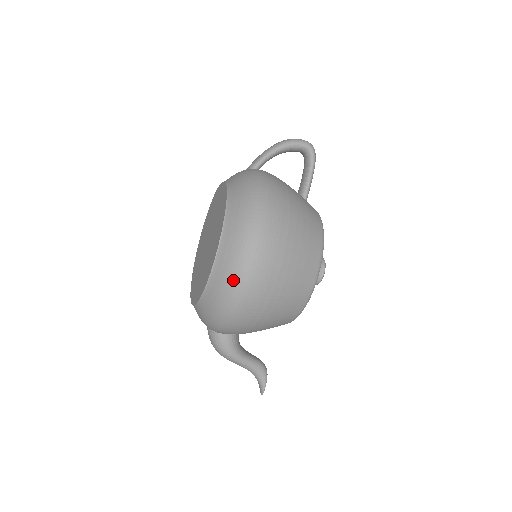
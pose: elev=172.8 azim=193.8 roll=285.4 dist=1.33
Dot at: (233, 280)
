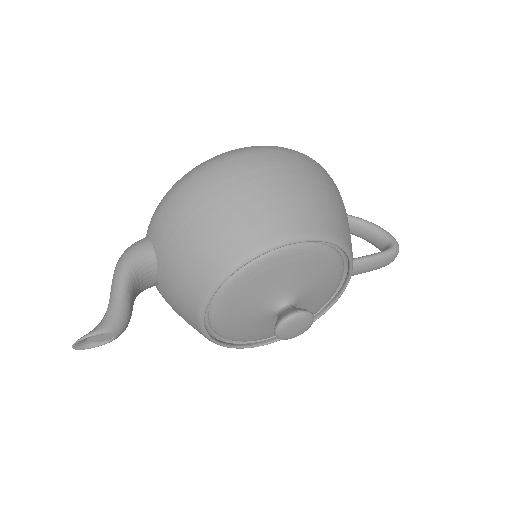
Dot at: (228, 152)
